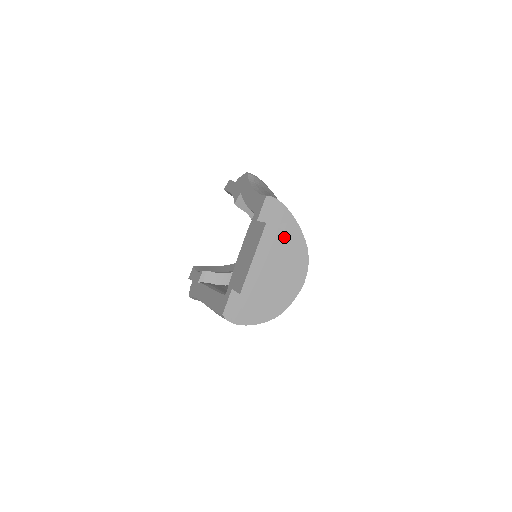
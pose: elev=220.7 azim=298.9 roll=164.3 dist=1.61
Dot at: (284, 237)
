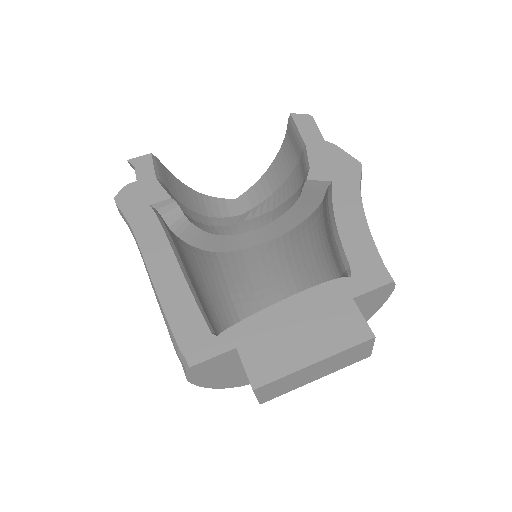
Dot at: (362, 356)
